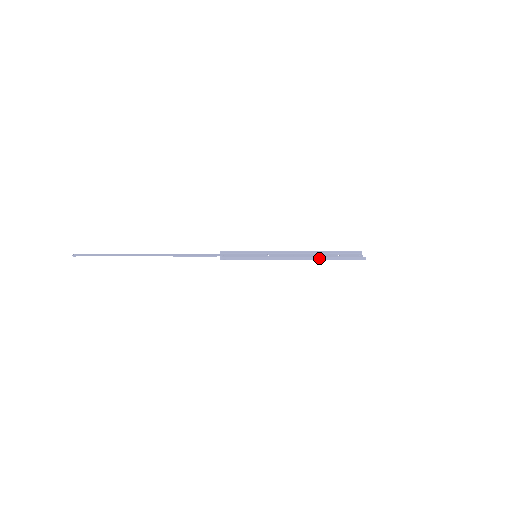
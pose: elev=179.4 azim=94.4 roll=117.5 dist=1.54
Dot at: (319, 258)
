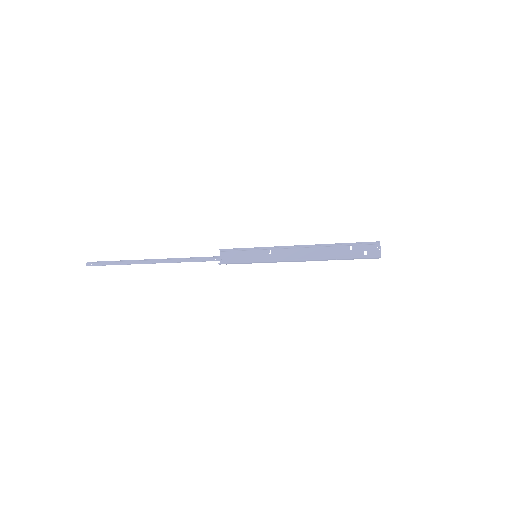
Dot at: (324, 260)
